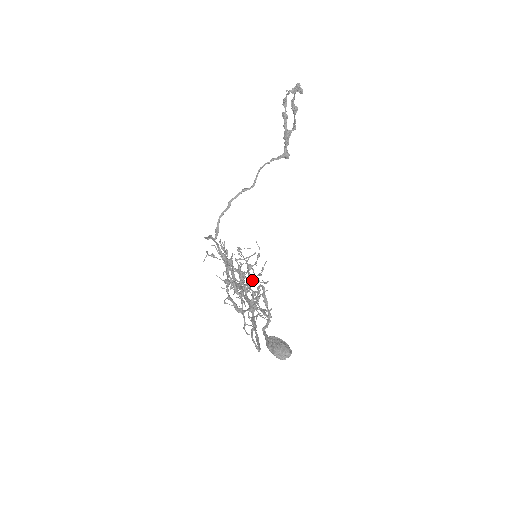
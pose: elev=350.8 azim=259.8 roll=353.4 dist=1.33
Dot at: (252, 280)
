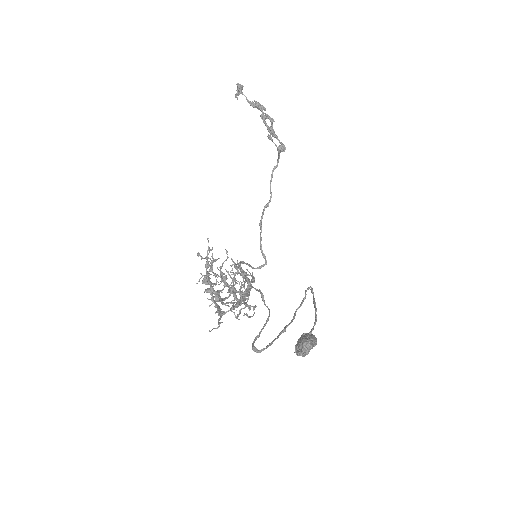
Dot at: (205, 275)
